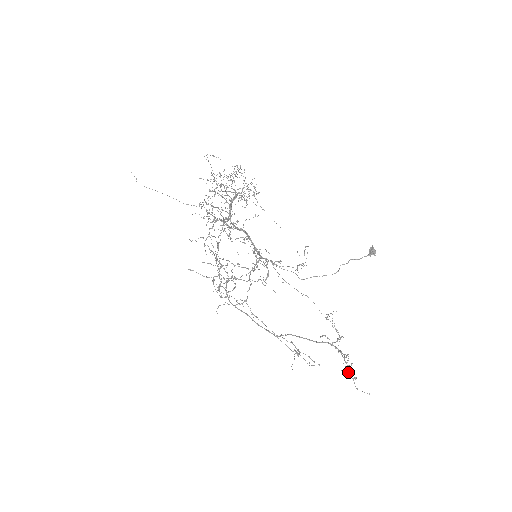
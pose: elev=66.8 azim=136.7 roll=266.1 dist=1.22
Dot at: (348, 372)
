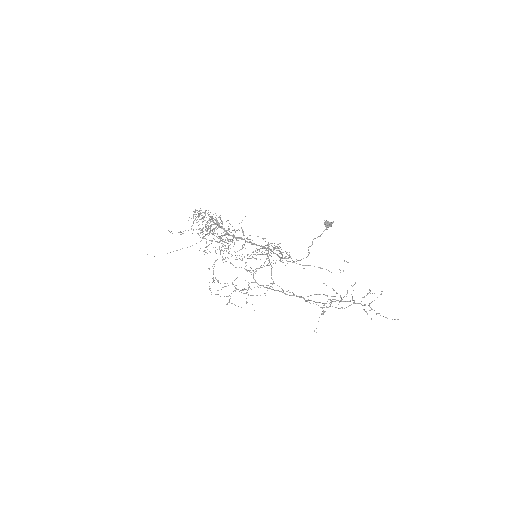
Dot at: (367, 314)
